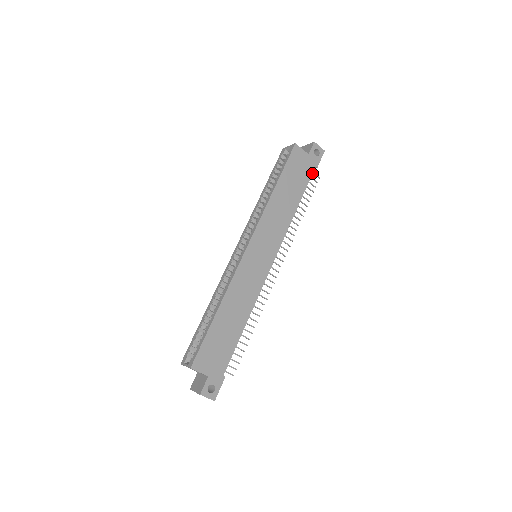
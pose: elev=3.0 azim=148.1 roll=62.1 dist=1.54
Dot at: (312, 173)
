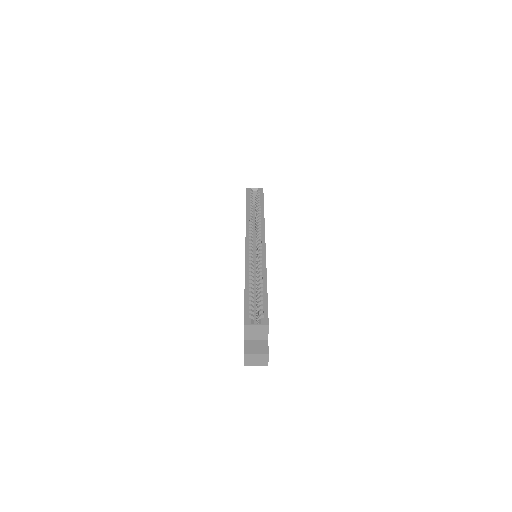
Dot at: occluded
